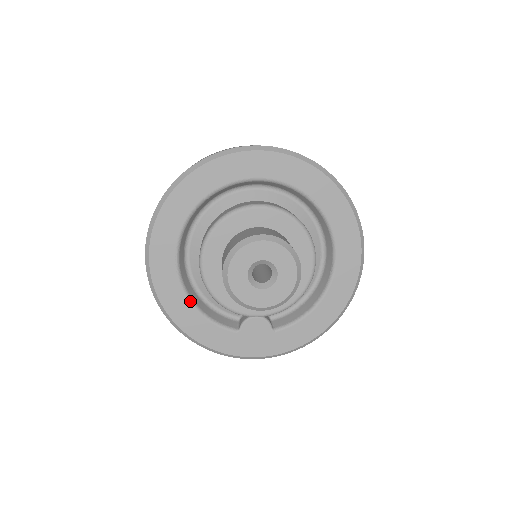
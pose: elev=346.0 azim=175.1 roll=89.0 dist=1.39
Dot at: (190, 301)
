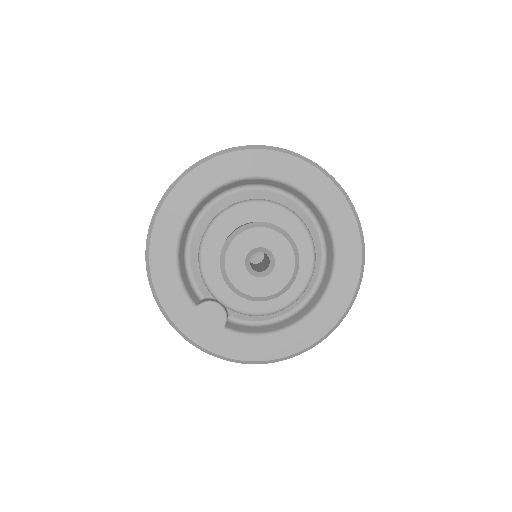
Dot at: (176, 250)
